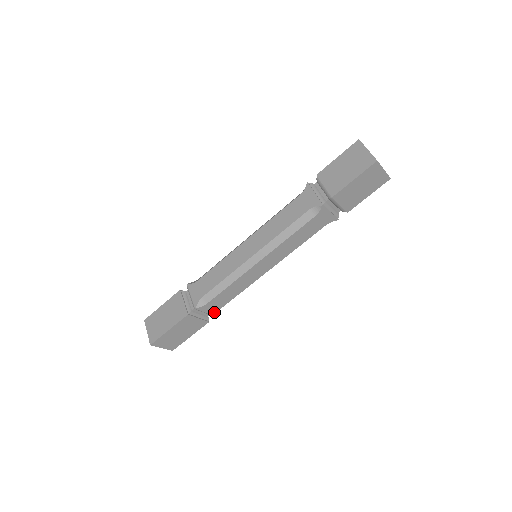
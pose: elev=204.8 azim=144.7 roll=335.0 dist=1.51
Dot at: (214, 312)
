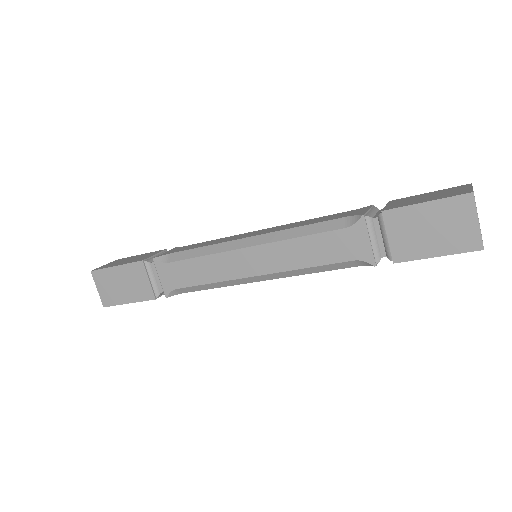
Dot at: (168, 287)
